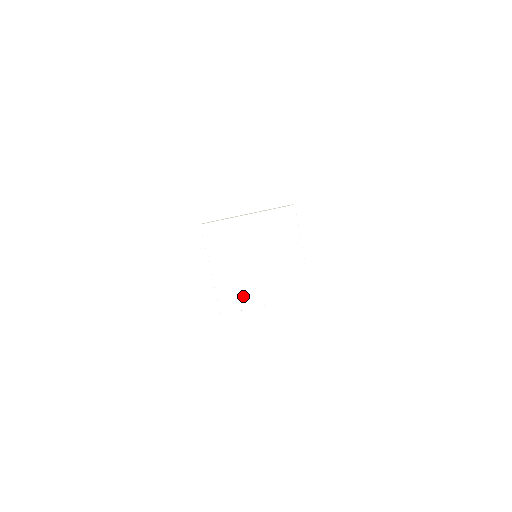
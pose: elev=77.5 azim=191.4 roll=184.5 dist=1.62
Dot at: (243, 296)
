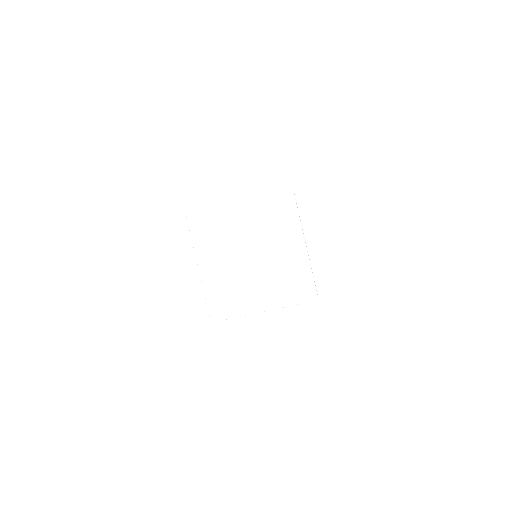
Dot at: (236, 300)
